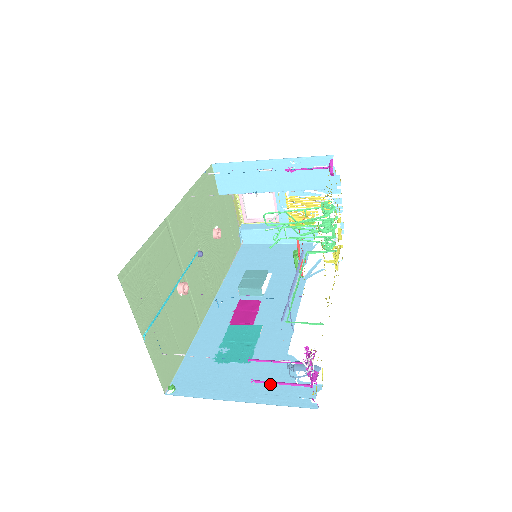
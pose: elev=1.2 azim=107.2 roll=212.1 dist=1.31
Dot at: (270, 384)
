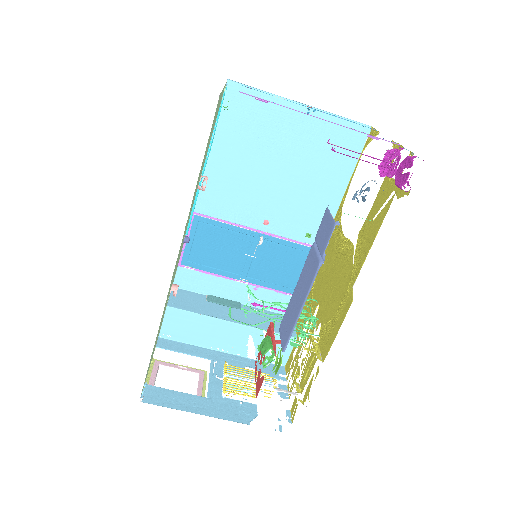
Dot at: occluded
